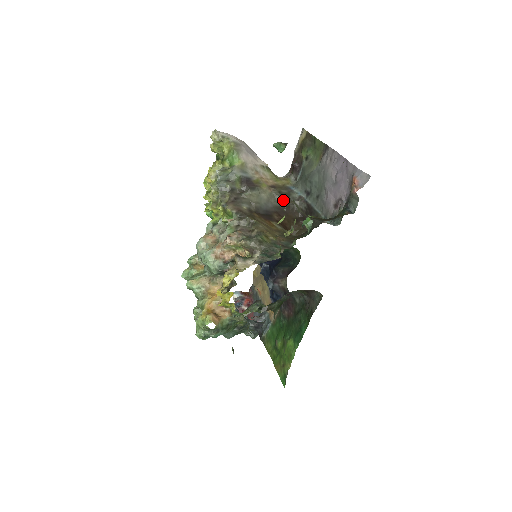
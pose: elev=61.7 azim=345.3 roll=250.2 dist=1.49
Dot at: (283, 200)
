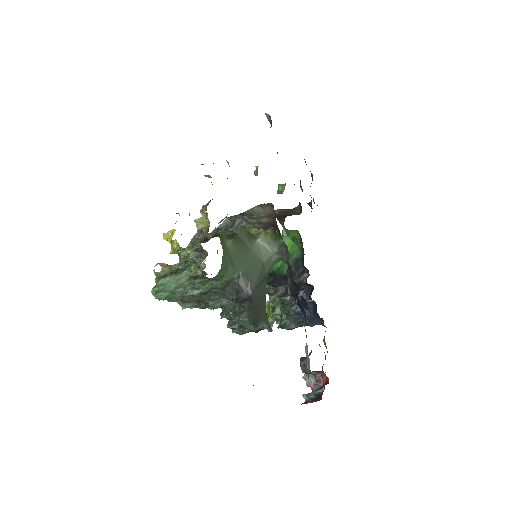
Dot at: (281, 210)
